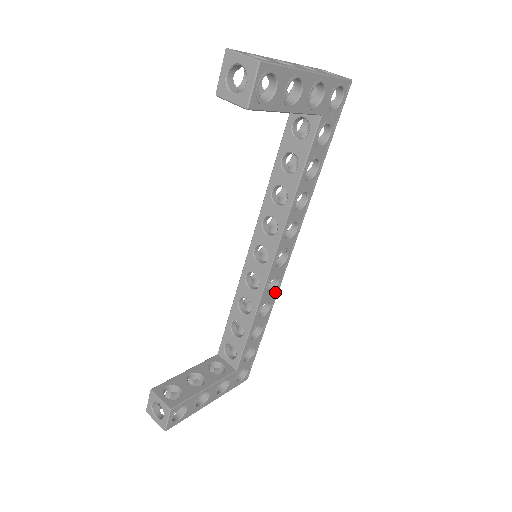
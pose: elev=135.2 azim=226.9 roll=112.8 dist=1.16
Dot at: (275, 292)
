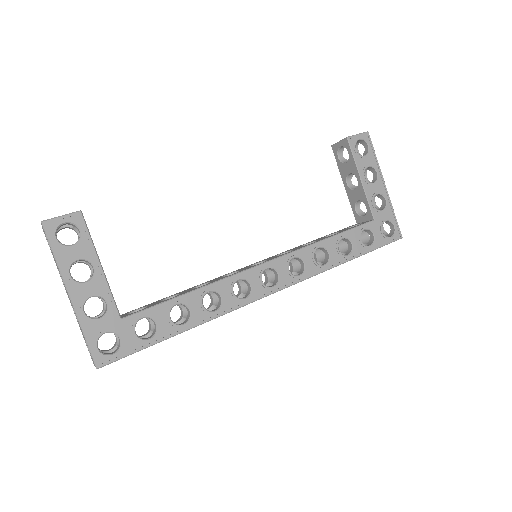
Dot at: (234, 304)
